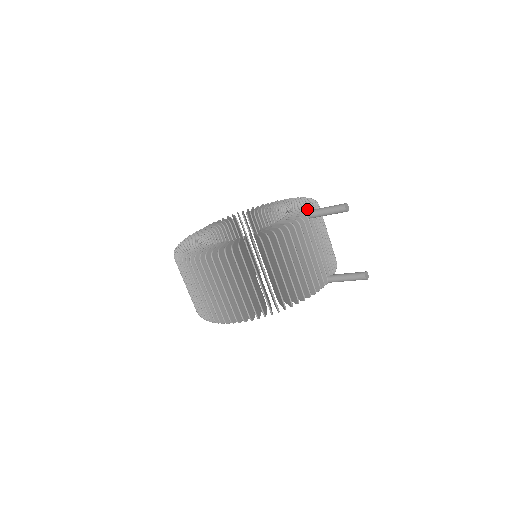
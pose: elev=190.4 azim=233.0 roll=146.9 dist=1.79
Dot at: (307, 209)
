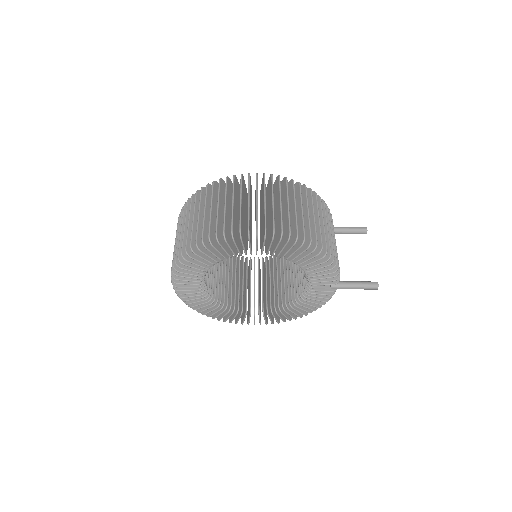
Dot at: occluded
